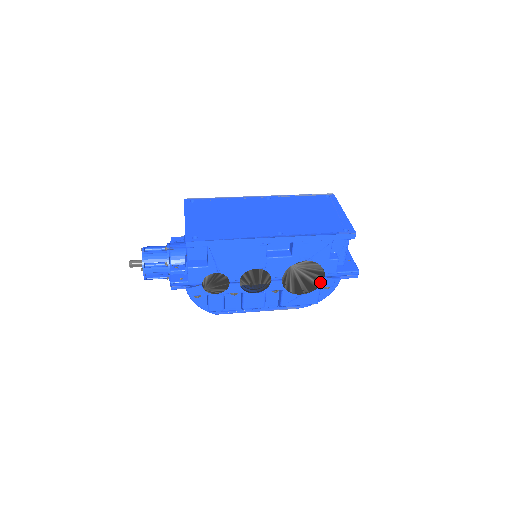
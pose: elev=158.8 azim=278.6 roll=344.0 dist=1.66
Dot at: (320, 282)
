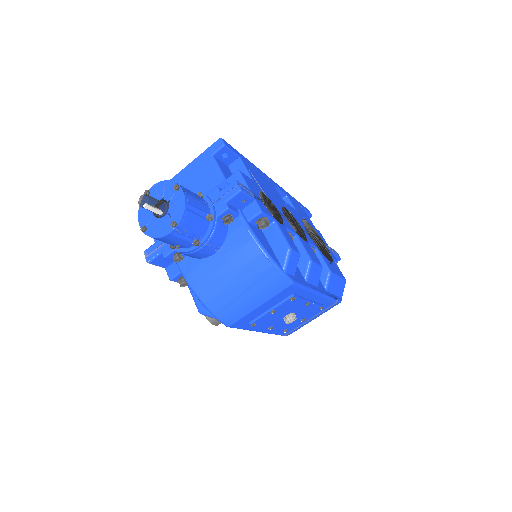
Dot at: (328, 252)
